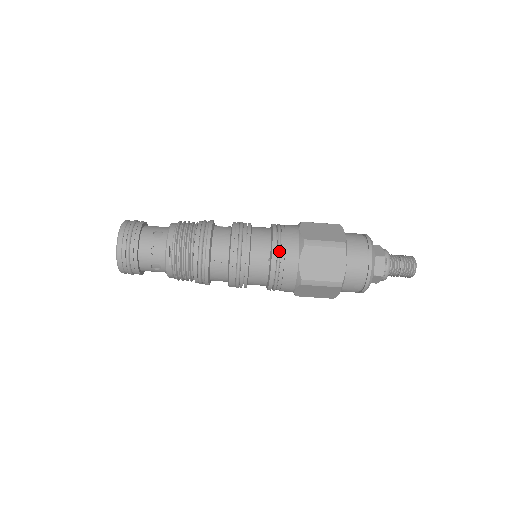
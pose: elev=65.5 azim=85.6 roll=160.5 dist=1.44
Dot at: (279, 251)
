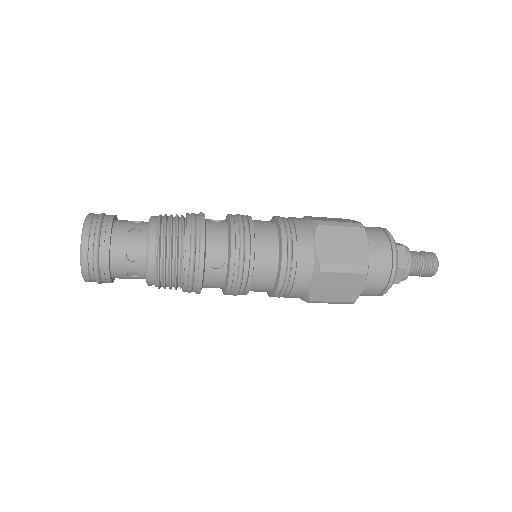
Dot at: occluded
